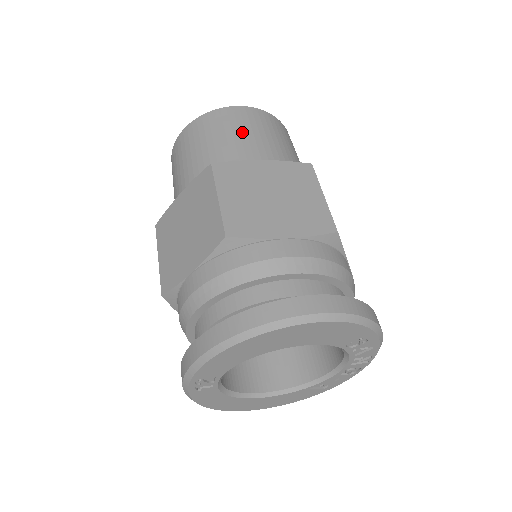
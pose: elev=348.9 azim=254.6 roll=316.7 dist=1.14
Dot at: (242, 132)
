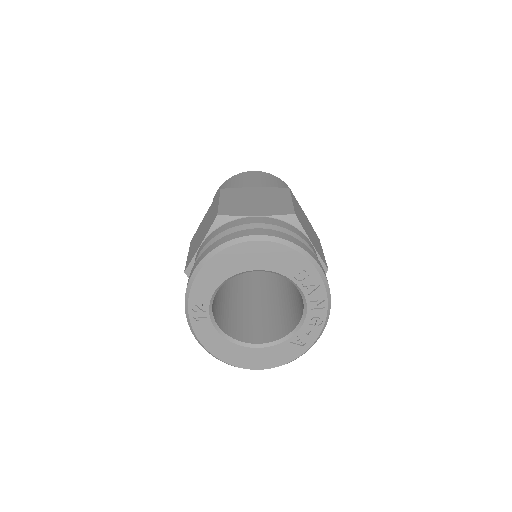
Dot at: (249, 181)
